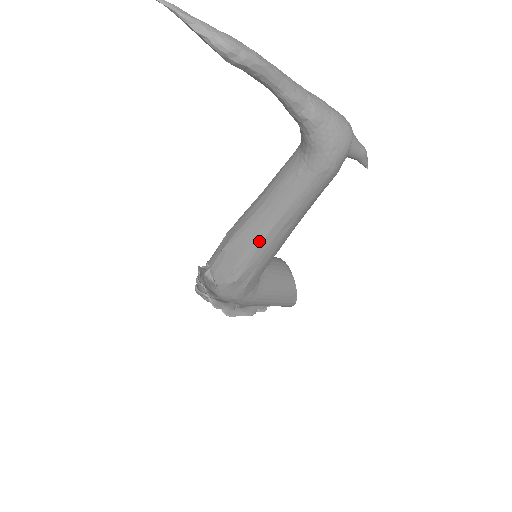
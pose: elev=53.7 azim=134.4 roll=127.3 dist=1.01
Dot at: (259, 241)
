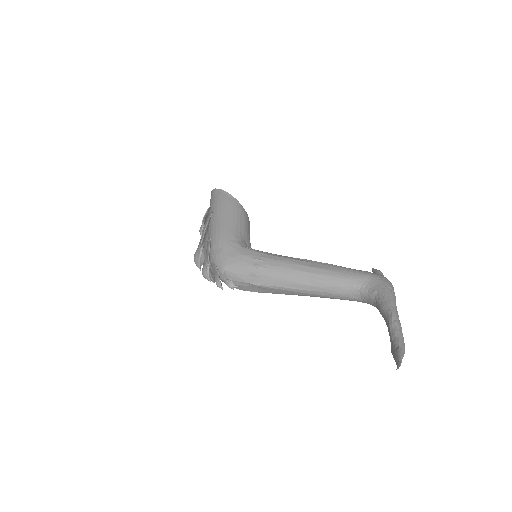
Dot at: occluded
